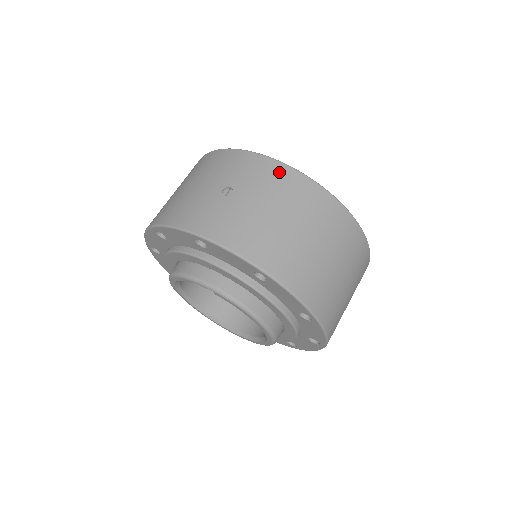
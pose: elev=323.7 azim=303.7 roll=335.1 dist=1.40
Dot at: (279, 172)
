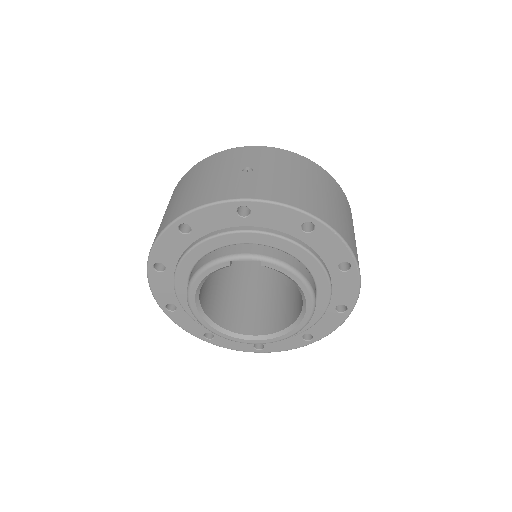
Dot at: (281, 154)
